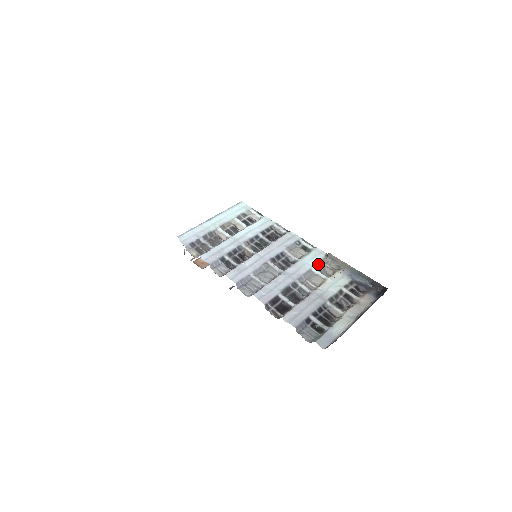
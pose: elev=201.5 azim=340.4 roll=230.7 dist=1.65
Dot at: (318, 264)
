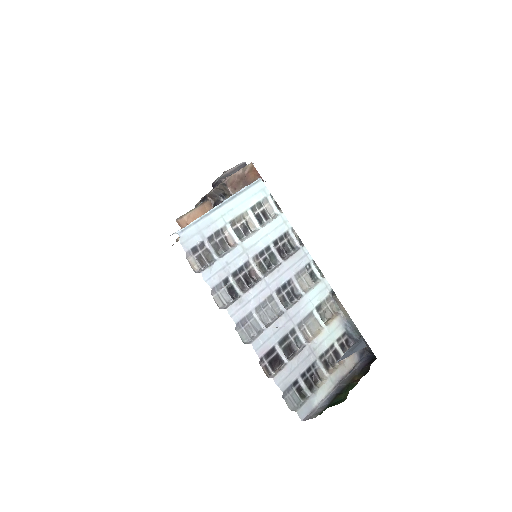
Dot at: (321, 304)
